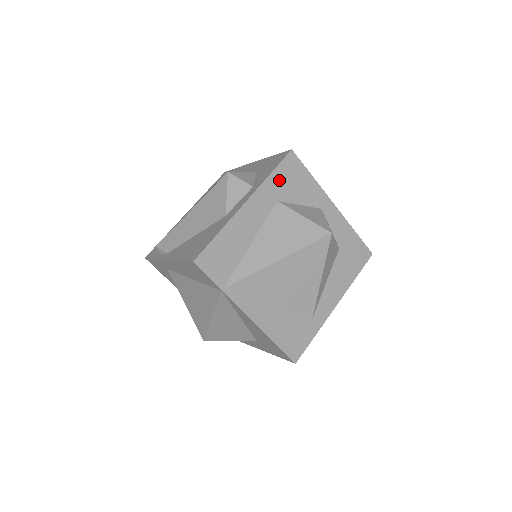
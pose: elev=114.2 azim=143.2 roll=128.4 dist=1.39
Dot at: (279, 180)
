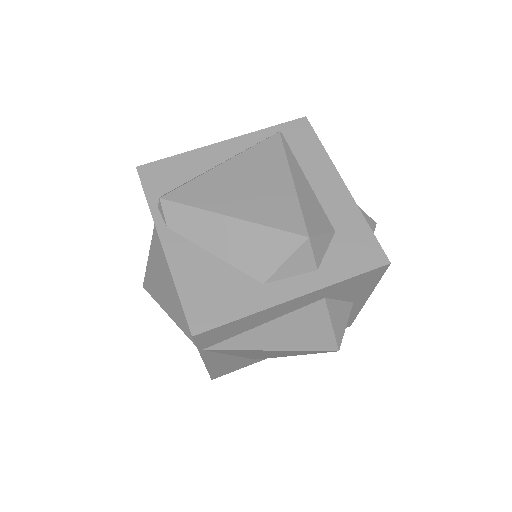
Dot at: (347, 284)
